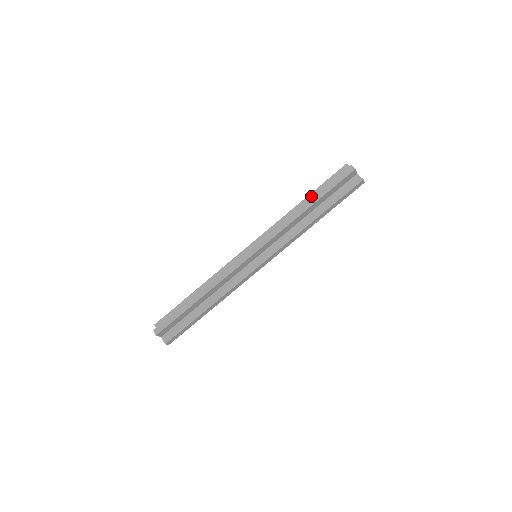
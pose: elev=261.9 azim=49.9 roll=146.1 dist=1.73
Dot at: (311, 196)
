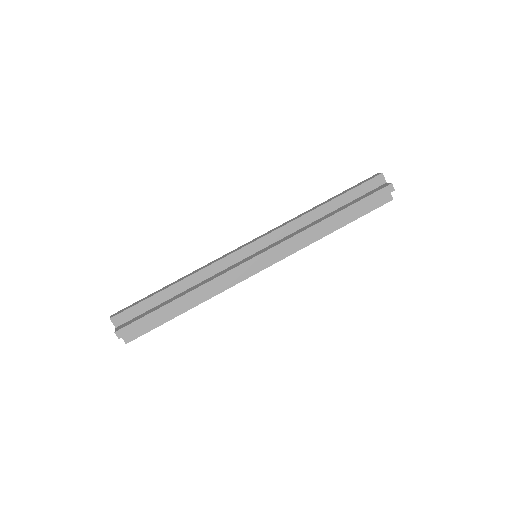
Dot at: (336, 201)
